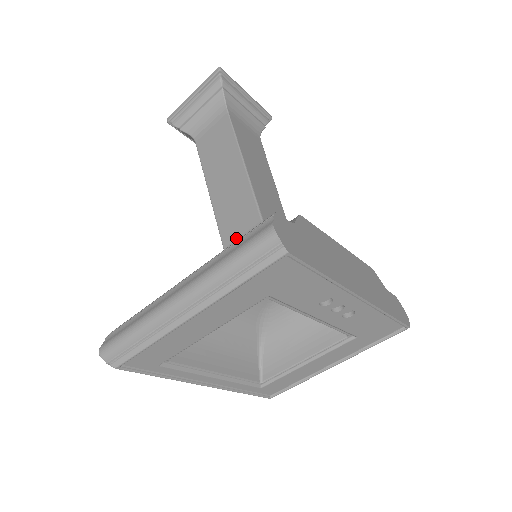
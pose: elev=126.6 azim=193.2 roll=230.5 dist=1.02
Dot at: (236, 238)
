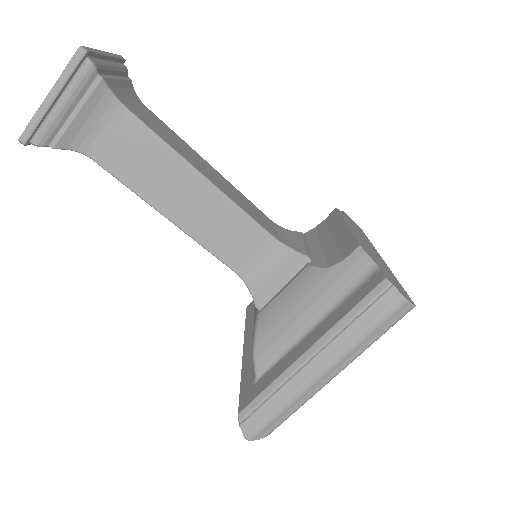
Dot at: (246, 259)
